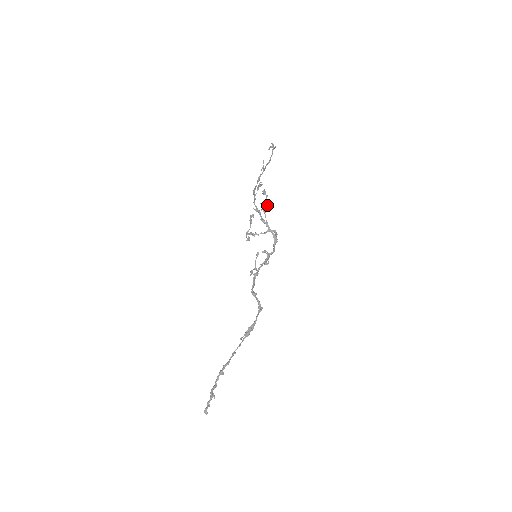
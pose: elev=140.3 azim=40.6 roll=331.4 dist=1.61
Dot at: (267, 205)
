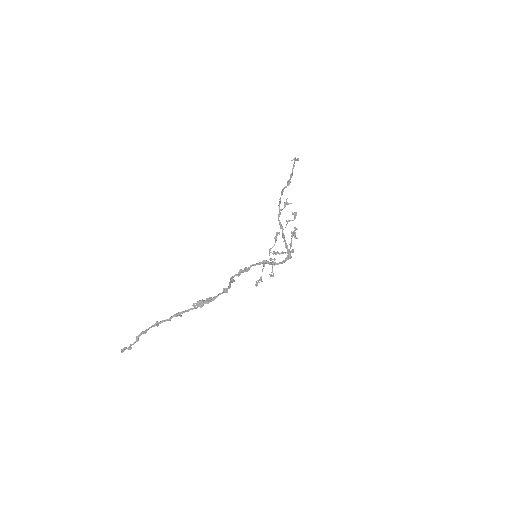
Dot at: (294, 227)
